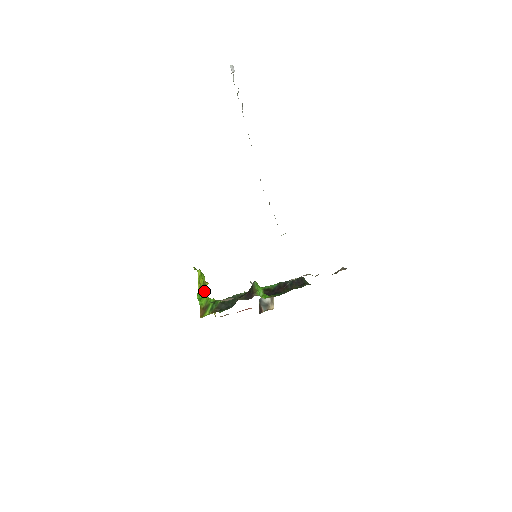
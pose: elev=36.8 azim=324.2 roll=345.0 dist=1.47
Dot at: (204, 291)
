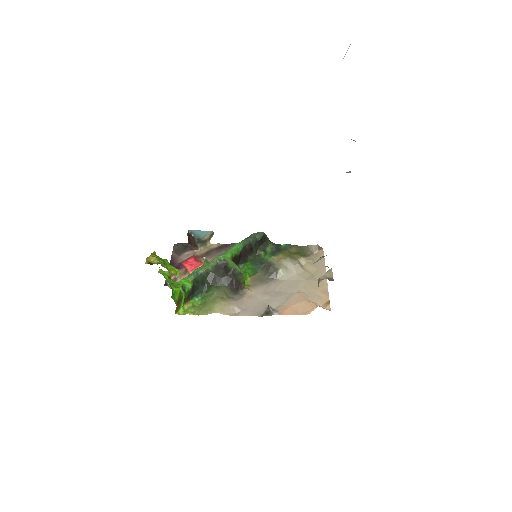
Dot at: occluded
